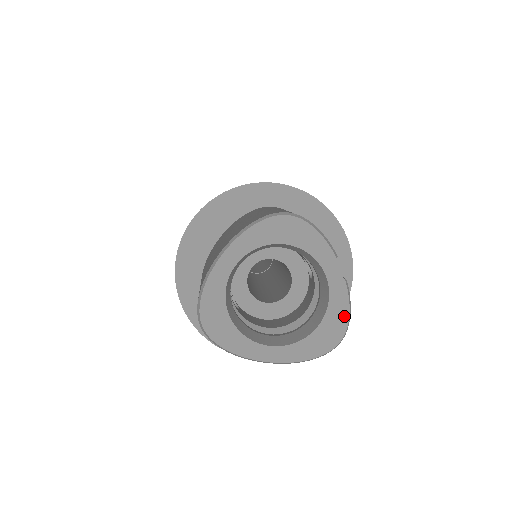
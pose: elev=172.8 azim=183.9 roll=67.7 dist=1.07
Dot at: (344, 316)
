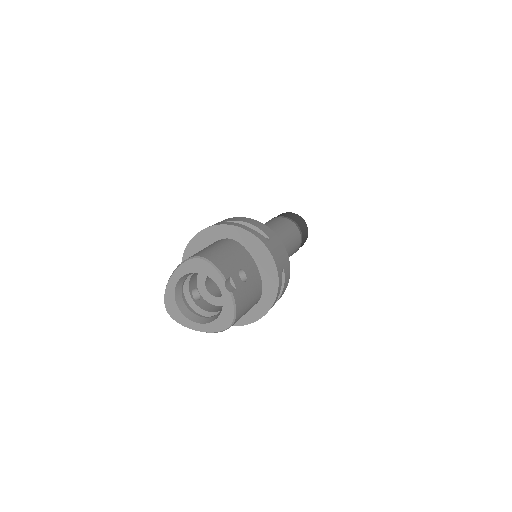
Dot at: (232, 311)
